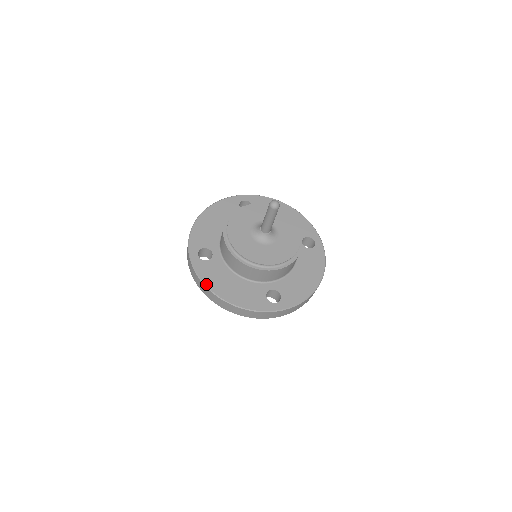
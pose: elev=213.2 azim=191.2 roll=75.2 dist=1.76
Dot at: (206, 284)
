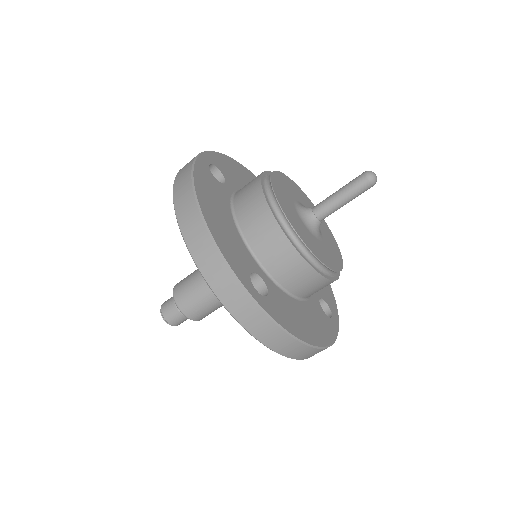
Dot at: (195, 180)
